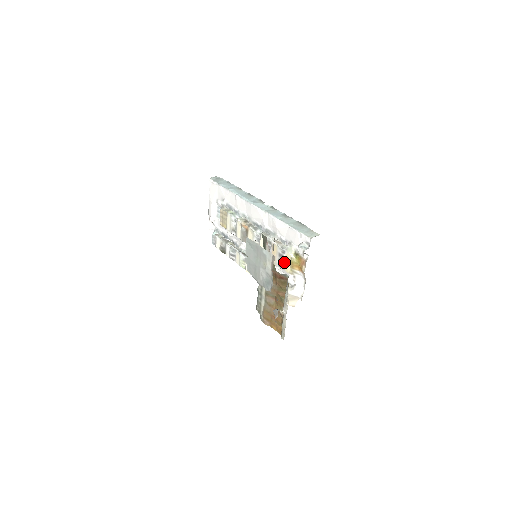
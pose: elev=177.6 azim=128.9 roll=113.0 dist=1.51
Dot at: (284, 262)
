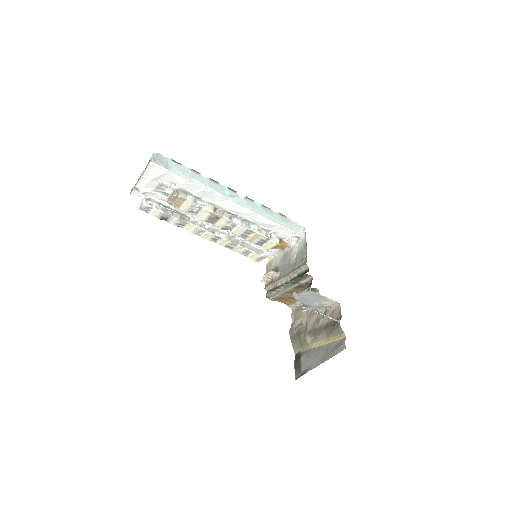
Dot at: (264, 243)
